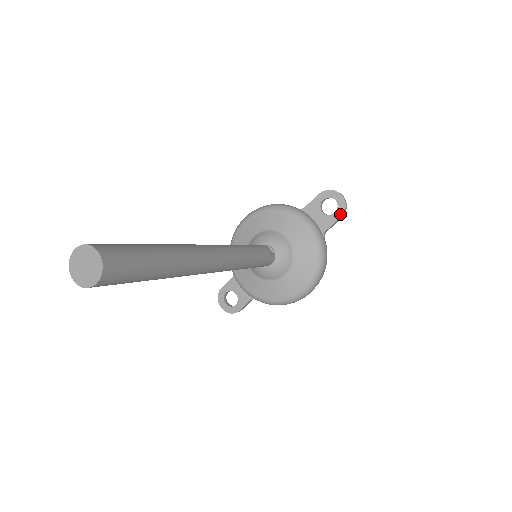
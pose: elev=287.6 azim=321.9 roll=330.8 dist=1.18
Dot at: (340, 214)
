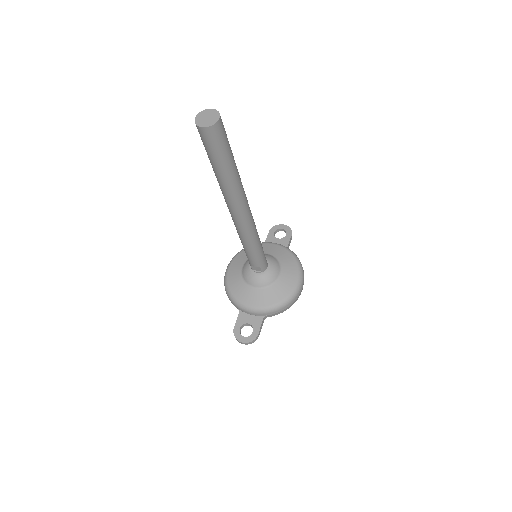
Dot at: (290, 233)
